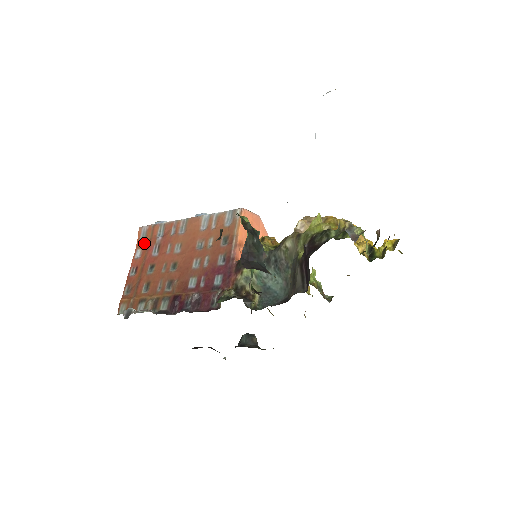
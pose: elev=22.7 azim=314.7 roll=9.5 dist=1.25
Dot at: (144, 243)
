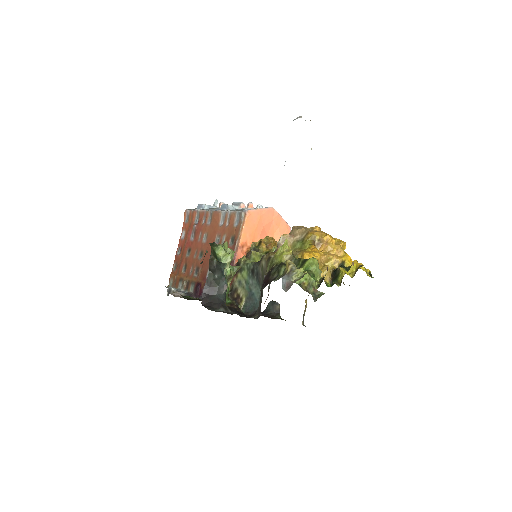
Dot at: (187, 226)
